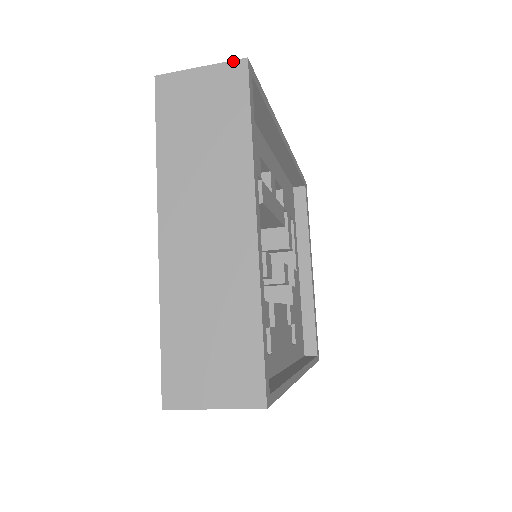
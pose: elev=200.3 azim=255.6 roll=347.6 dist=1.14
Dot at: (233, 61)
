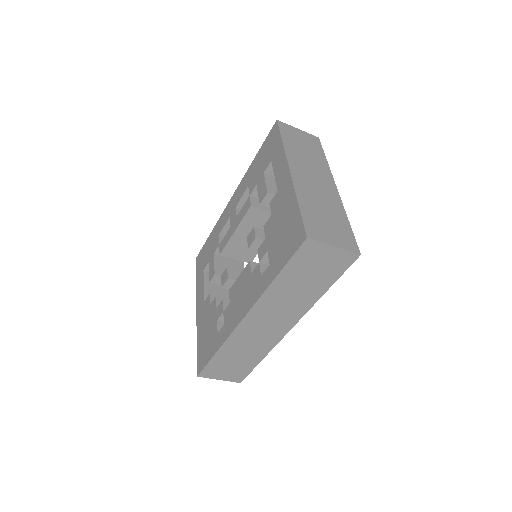
Dot at: (313, 135)
